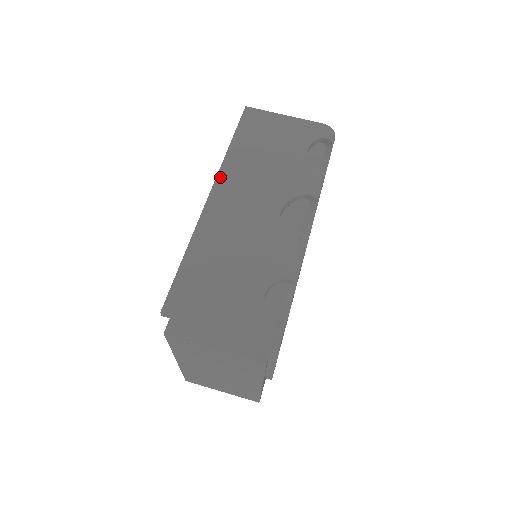
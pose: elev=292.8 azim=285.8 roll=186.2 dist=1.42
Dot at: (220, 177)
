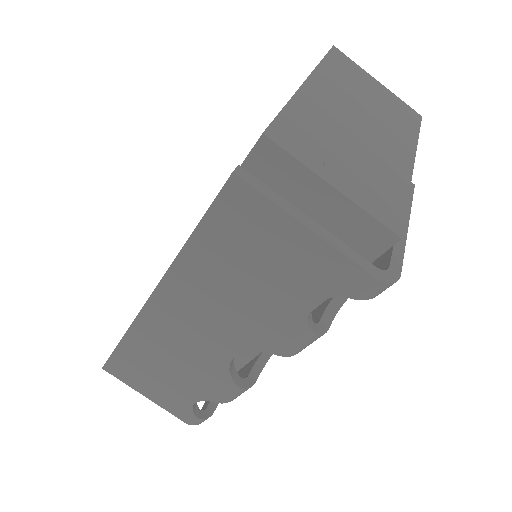
Dot at: (165, 284)
